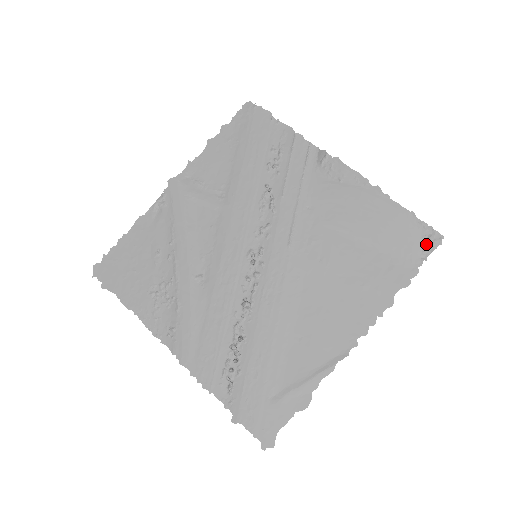
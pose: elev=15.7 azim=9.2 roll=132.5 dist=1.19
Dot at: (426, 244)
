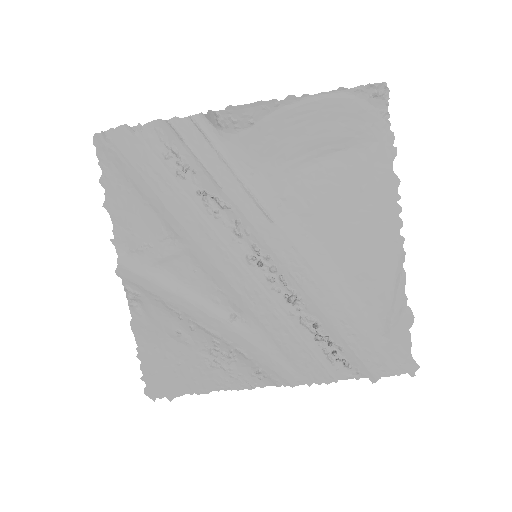
Dot at: (377, 103)
